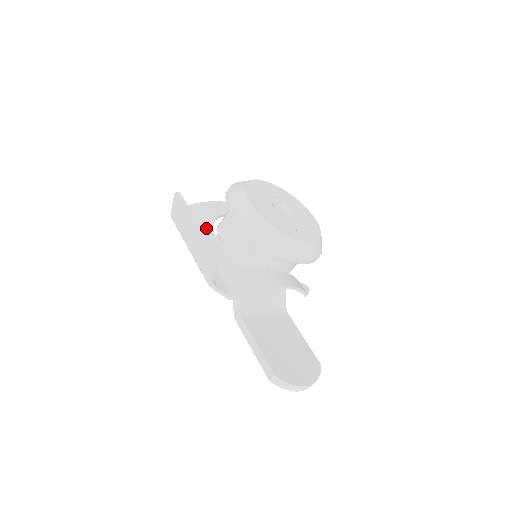
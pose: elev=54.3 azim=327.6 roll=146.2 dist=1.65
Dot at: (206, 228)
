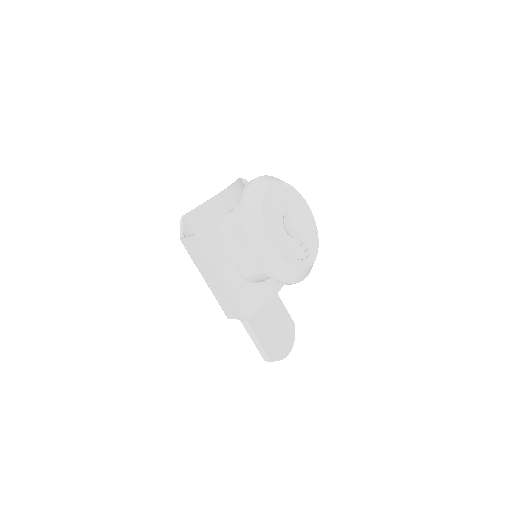
Dot at: (213, 242)
